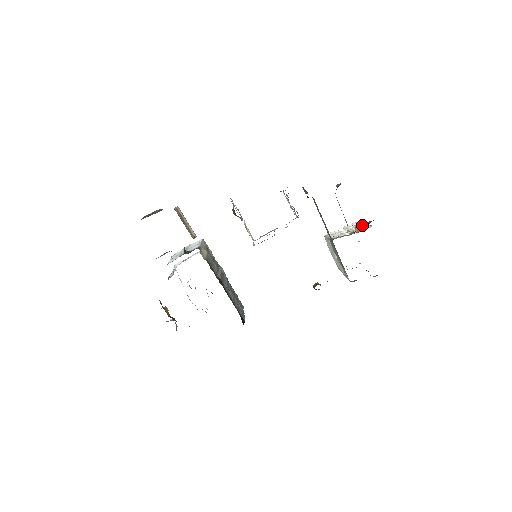
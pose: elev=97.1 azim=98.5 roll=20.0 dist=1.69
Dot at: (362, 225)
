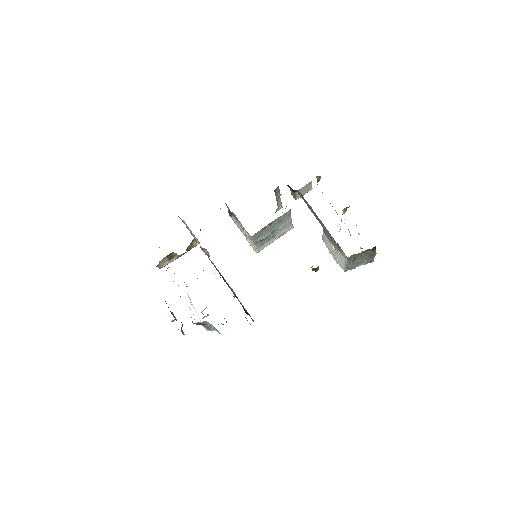
Dot at: (348, 207)
